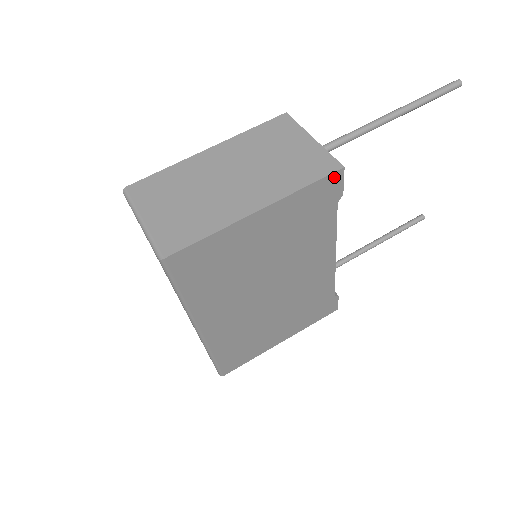
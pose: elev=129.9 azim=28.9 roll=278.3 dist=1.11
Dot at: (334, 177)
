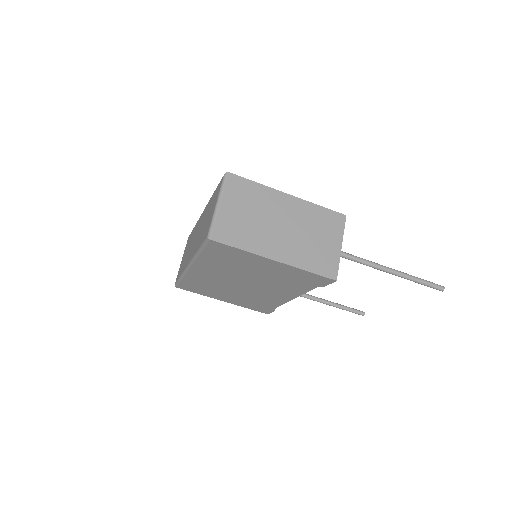
Dot at: (327, 279)
